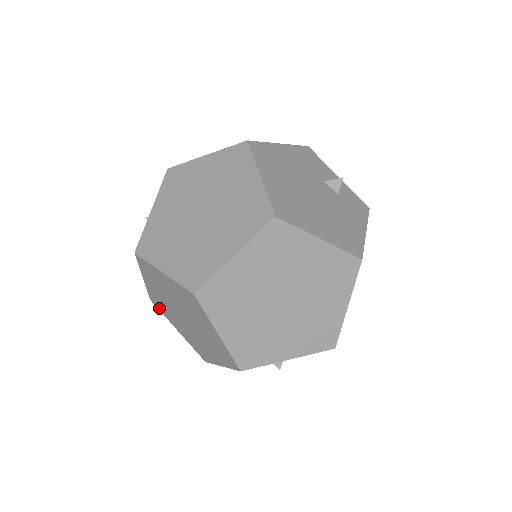
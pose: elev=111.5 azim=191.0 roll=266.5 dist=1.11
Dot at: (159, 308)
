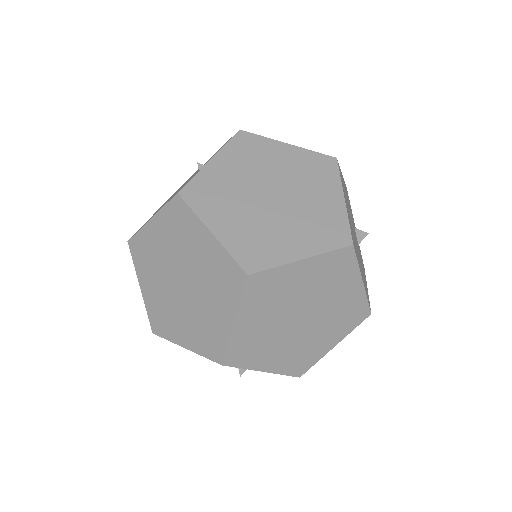
Dot at: (135, 255)
